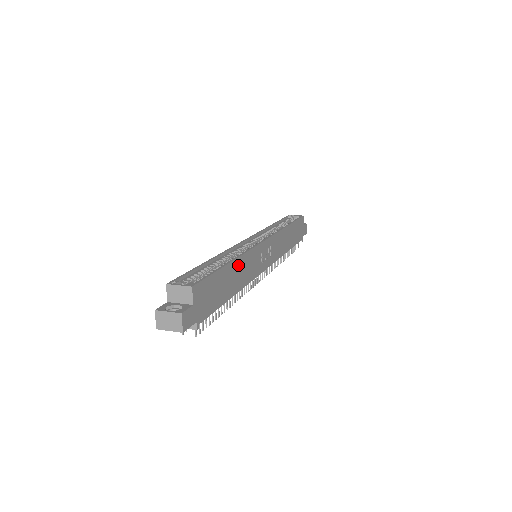
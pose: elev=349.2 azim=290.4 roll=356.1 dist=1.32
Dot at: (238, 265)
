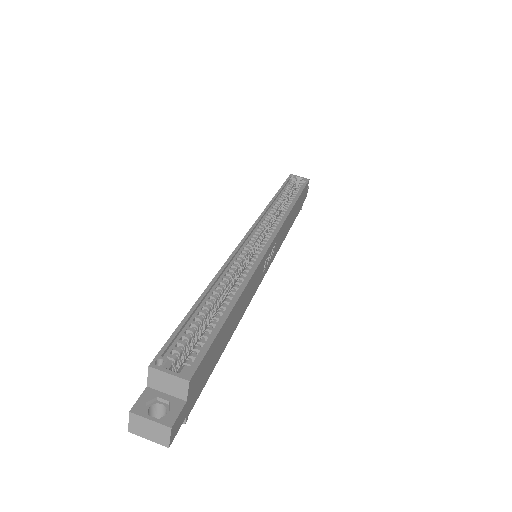
Dot at: (242, 298)
